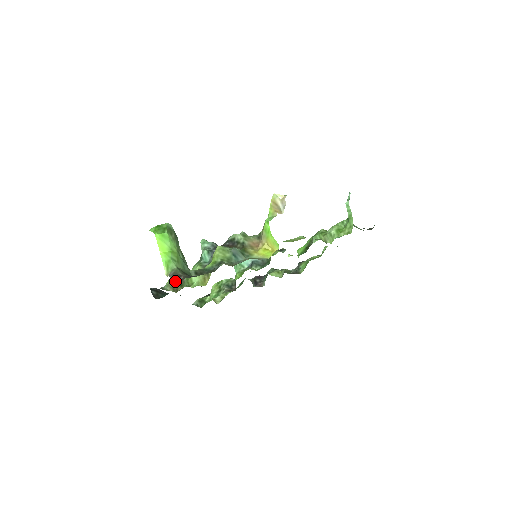
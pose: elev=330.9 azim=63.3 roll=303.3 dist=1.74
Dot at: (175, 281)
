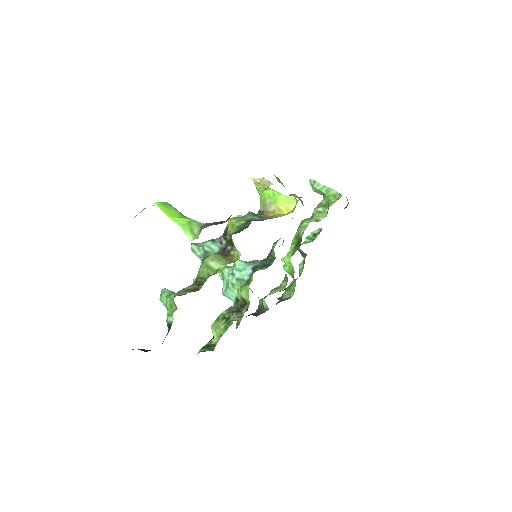
Dot at: occluded
